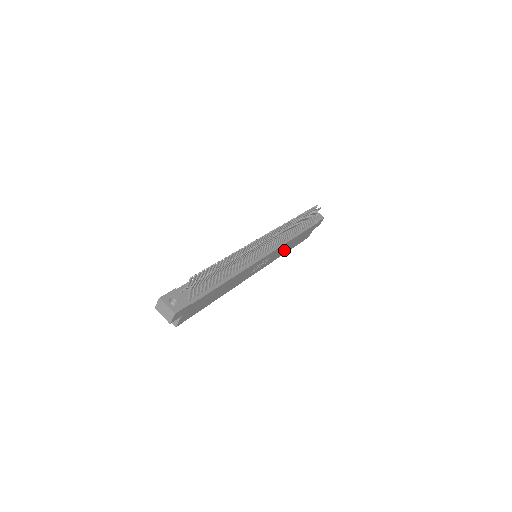
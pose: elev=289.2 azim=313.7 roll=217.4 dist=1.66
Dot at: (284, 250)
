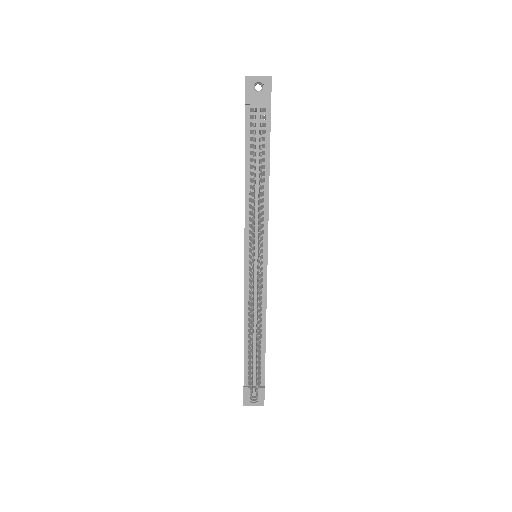
Dot at: occluded
